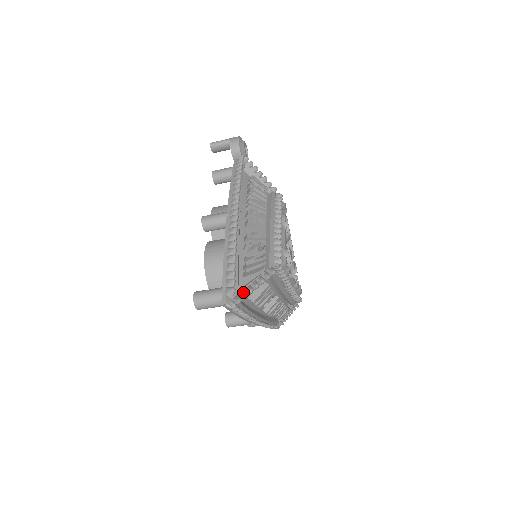
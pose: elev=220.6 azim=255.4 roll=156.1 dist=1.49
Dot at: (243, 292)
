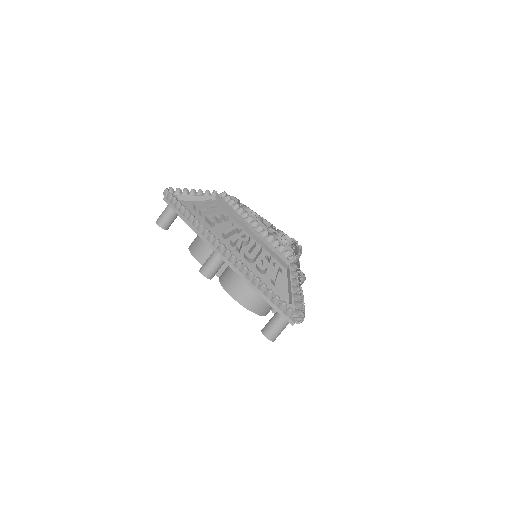
Dot at: (180, 191)
